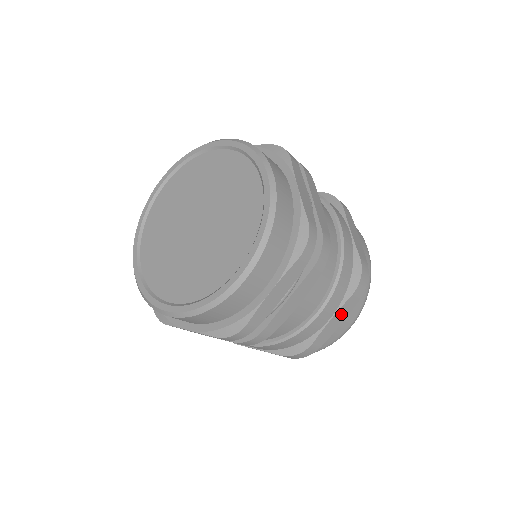
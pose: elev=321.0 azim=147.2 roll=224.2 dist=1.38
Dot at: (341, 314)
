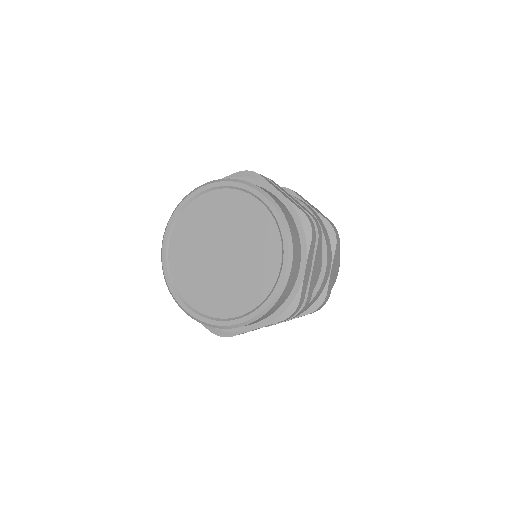
Dot at: occluded
